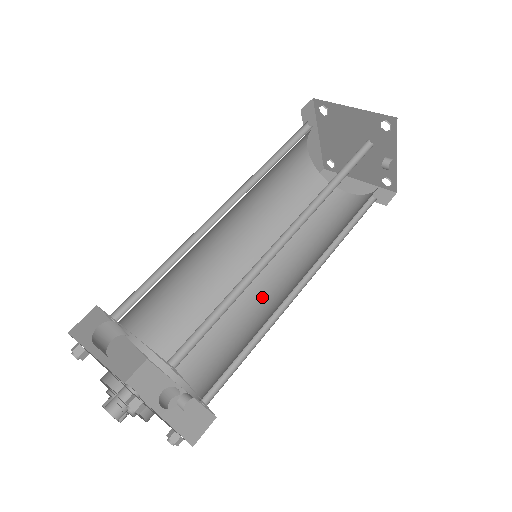
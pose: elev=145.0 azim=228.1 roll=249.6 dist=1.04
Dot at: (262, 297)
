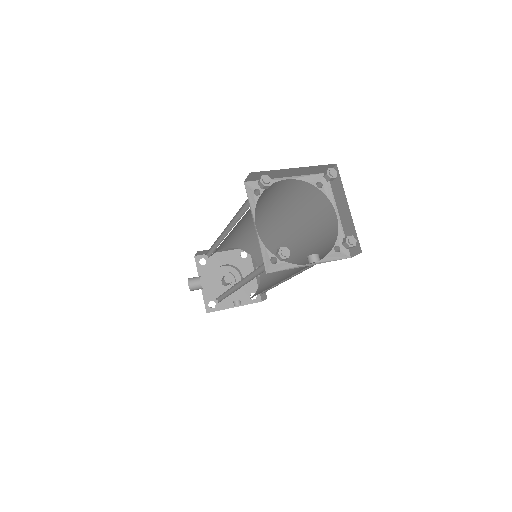
Dot at: occluded
